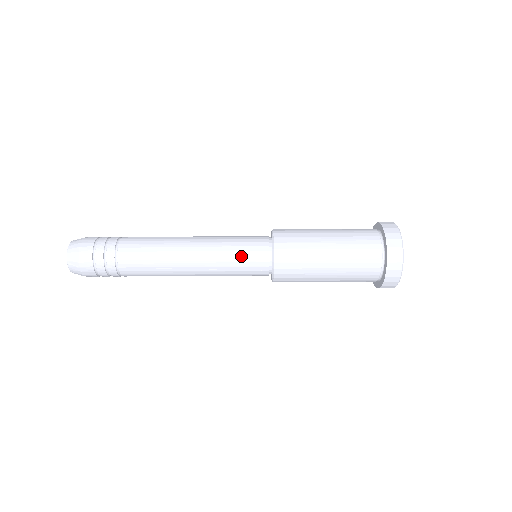
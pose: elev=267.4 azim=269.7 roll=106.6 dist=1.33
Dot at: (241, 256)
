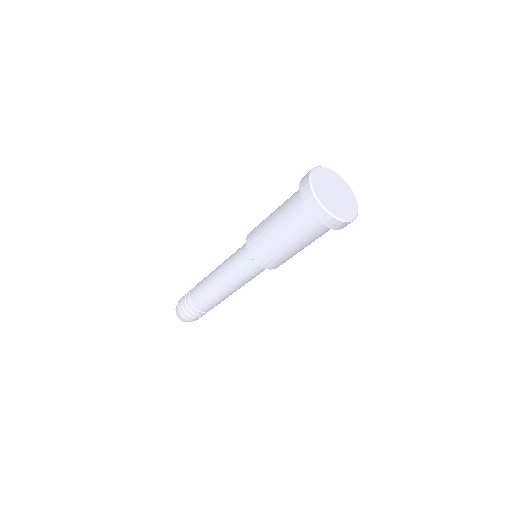
Dot at: (247, 274)
